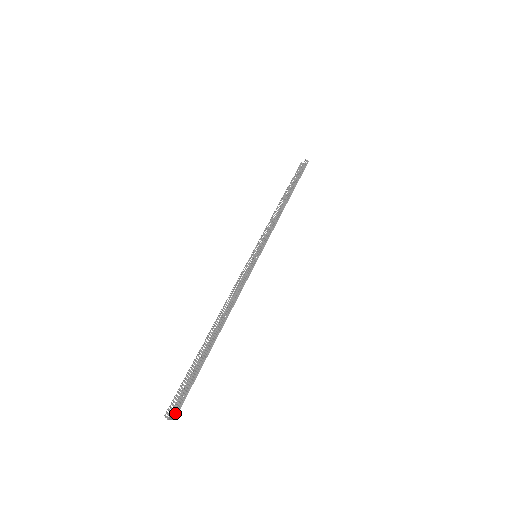
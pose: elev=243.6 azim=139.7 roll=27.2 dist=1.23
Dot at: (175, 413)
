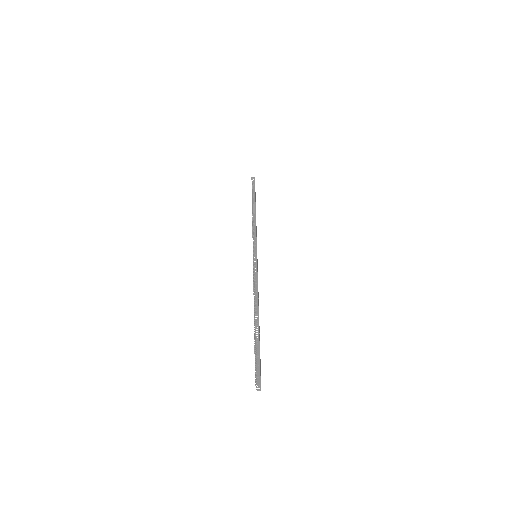
Dot at: (258, 381)
